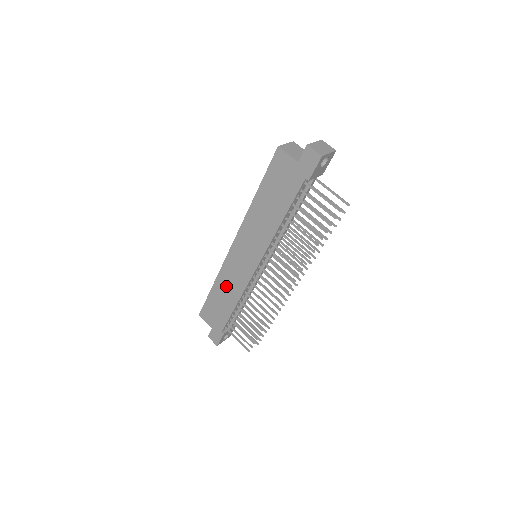
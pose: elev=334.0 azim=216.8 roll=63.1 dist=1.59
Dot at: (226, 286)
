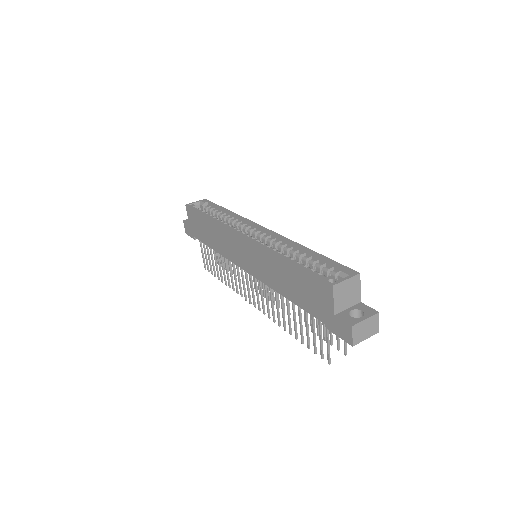
Dot at: (217, 235)
